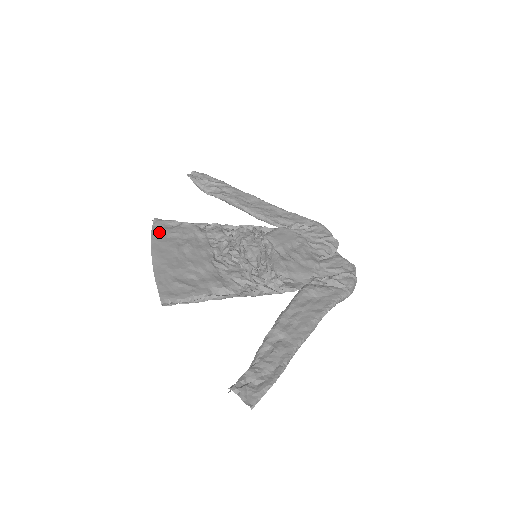
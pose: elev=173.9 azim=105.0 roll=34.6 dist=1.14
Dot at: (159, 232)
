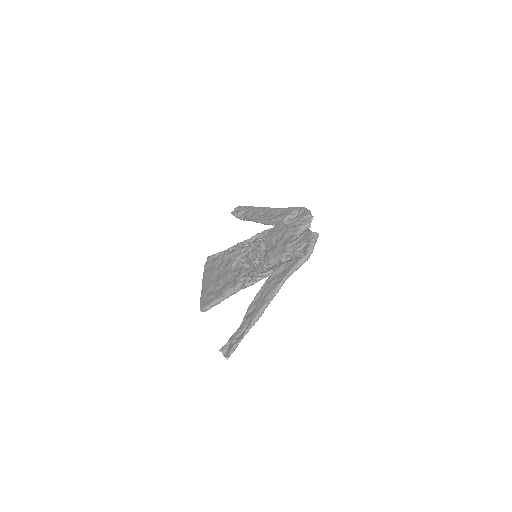
Dot at: (208, 265)
